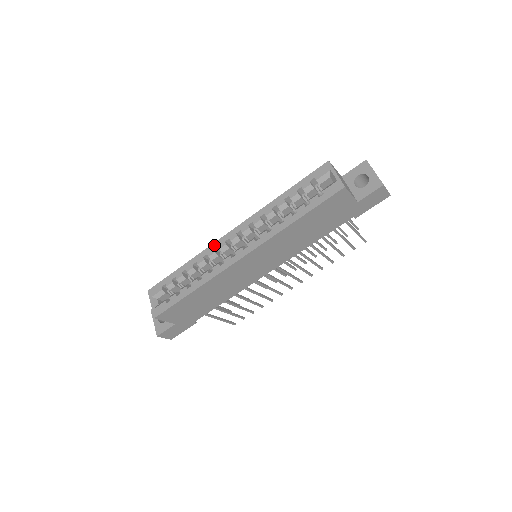
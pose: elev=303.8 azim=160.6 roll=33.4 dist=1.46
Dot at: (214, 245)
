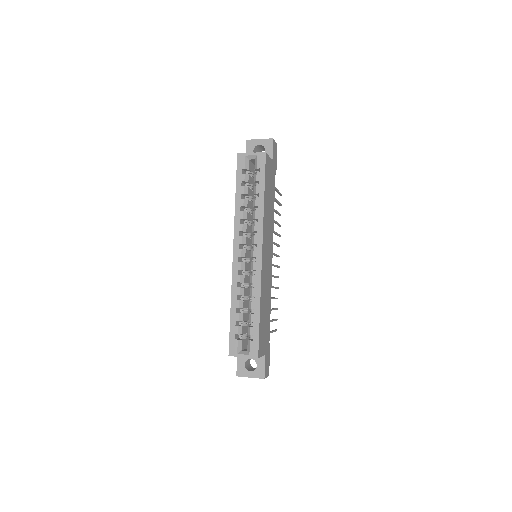
Dot at: (234, 273)
